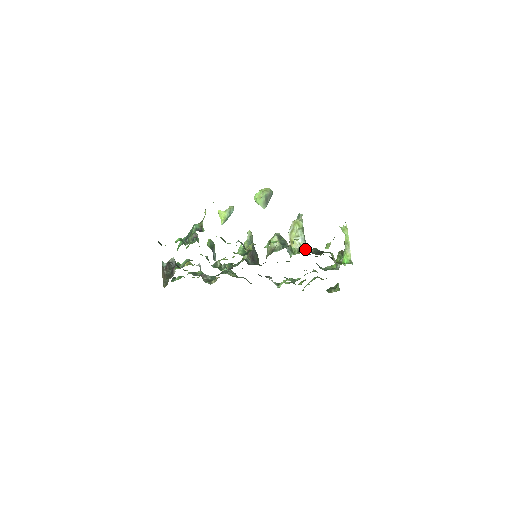
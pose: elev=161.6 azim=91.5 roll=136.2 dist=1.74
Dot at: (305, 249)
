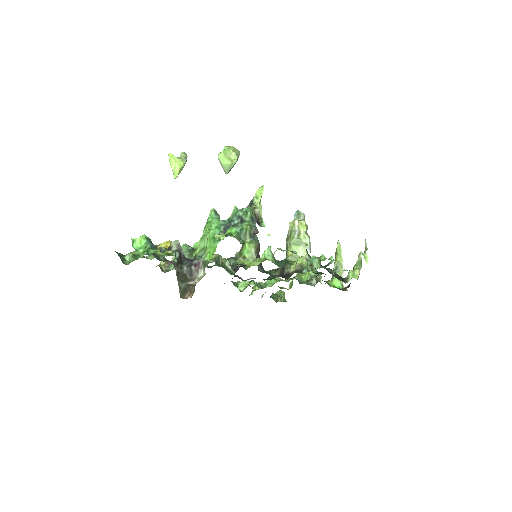
Dot at: (326, 269)
